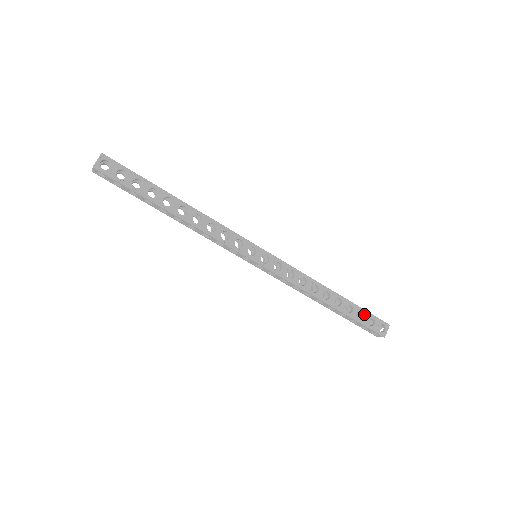
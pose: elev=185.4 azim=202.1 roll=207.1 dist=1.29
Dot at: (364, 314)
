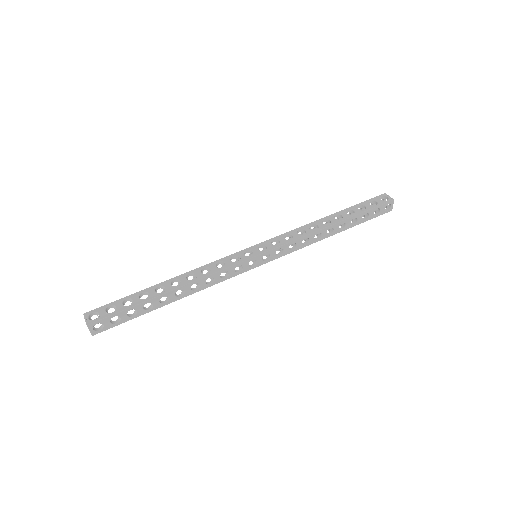
Dot at: (362, 205)
